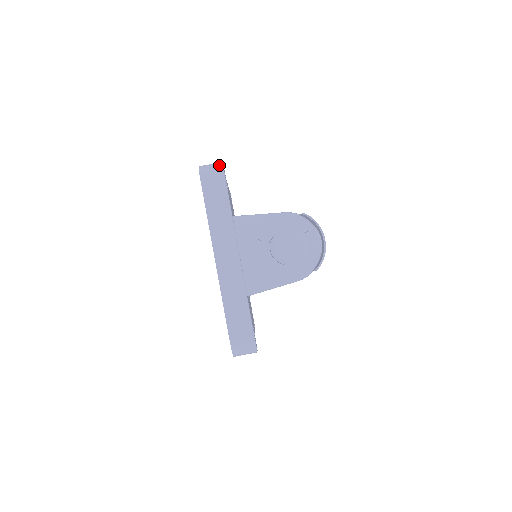
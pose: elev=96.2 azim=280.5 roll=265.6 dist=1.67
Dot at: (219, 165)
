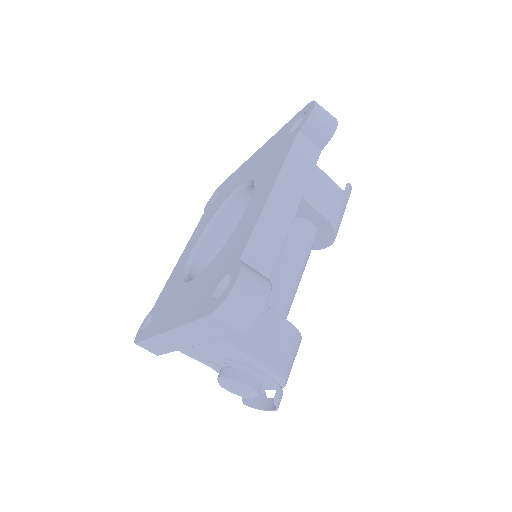
Dot at: (251, 319)
